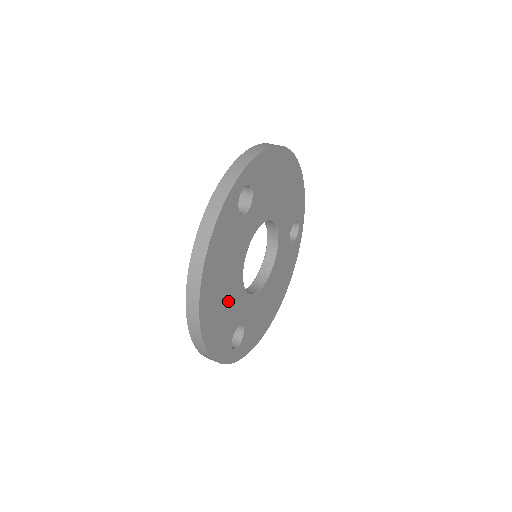
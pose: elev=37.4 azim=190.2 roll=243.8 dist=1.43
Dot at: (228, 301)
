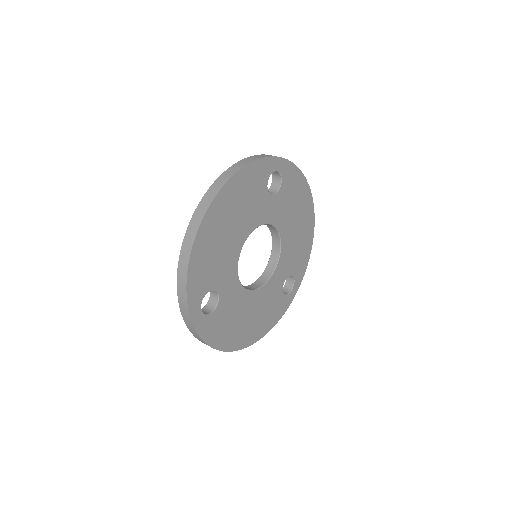
Dot at: (224, 247)
